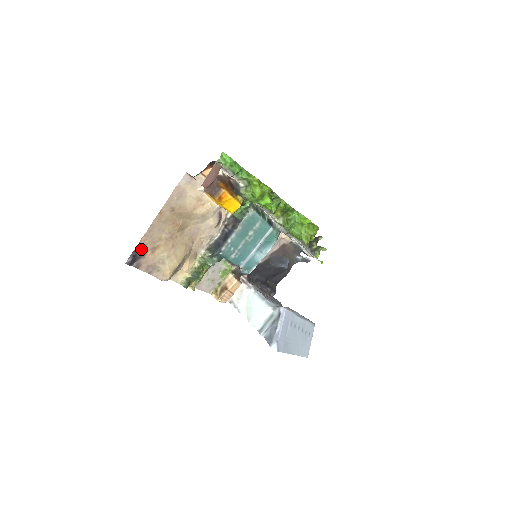
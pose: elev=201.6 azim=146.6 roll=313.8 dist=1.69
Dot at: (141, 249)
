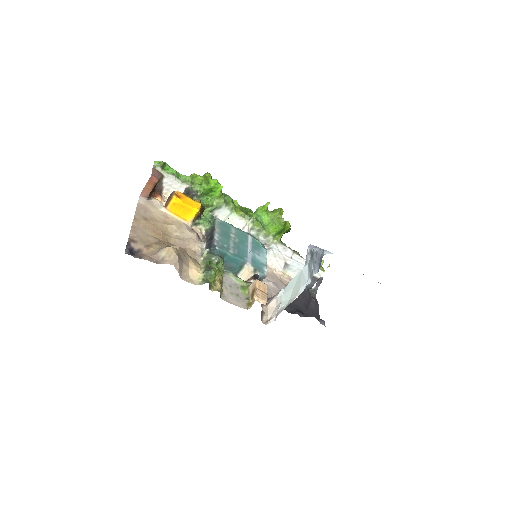
Dot at: (134, 244)
